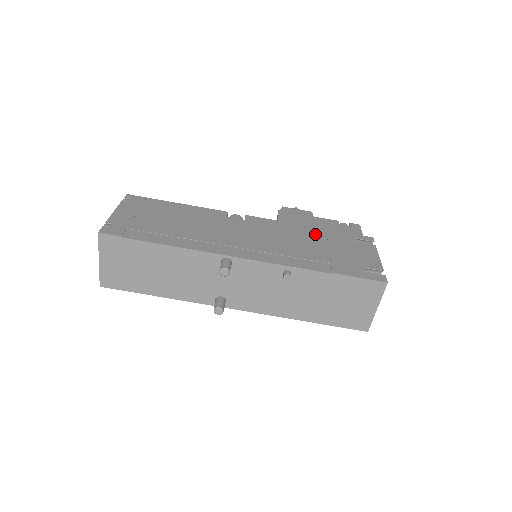
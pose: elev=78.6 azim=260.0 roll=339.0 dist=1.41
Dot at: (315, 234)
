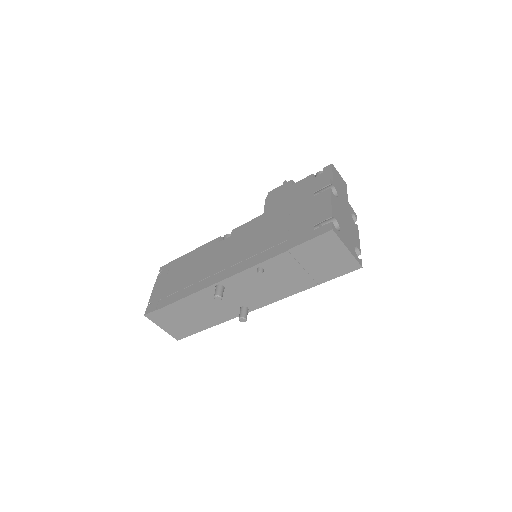
Dot at: (281, 213)
